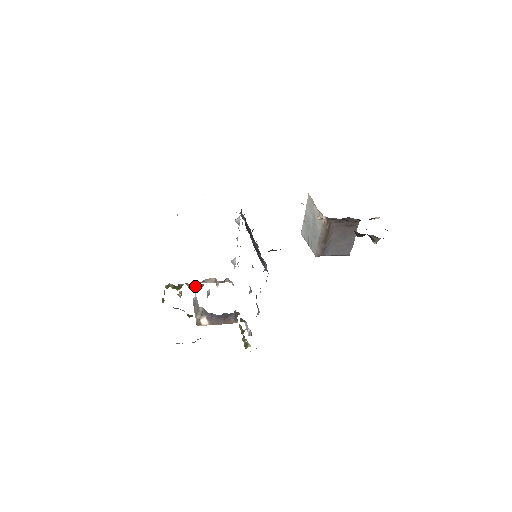
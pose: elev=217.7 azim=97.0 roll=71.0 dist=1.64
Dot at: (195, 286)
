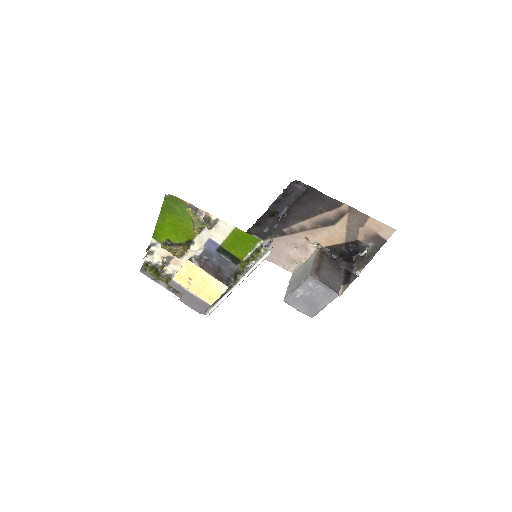
Dot at: occluded
